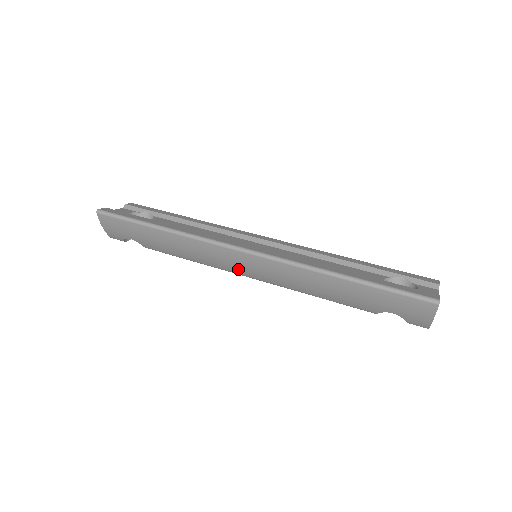
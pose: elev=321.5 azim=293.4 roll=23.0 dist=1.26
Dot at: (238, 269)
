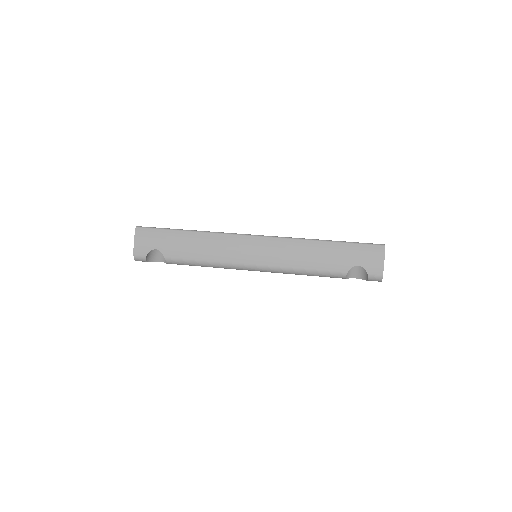
Dot at: (246, 256)
